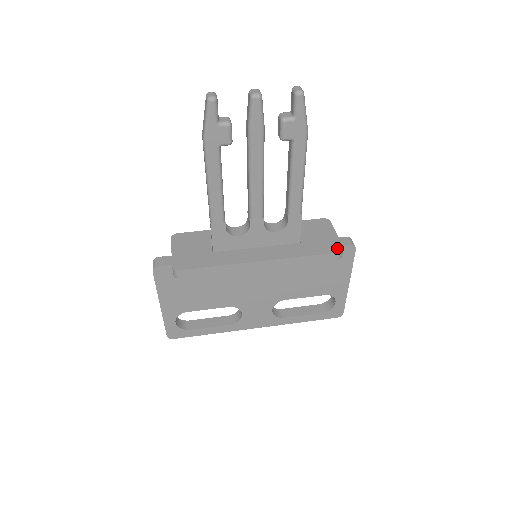
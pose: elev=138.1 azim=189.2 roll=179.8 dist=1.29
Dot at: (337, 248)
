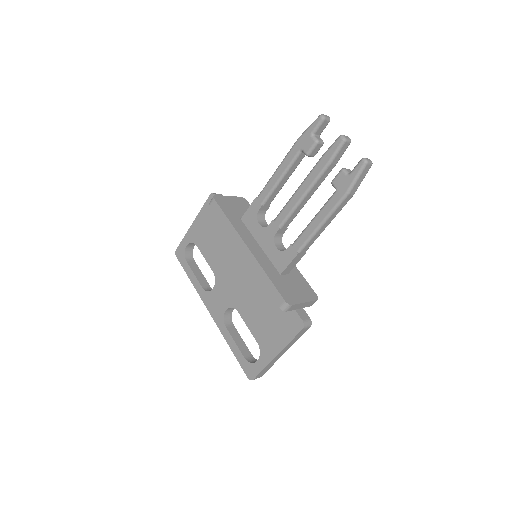
Dot at: (289, 300)
